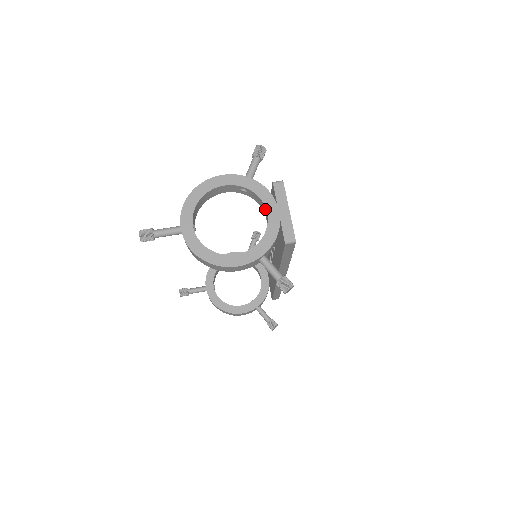
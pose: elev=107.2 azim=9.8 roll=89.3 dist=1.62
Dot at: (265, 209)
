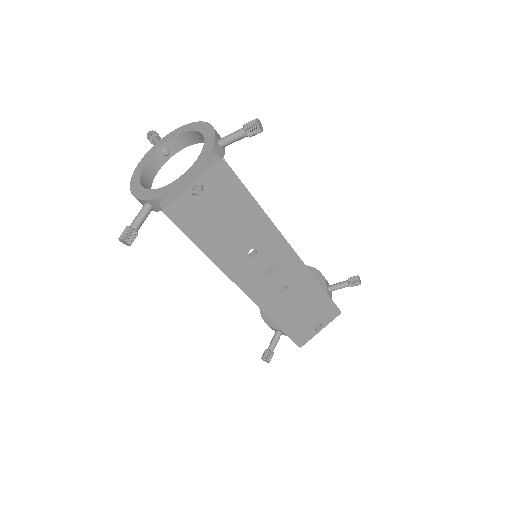
Dot at: occluded
